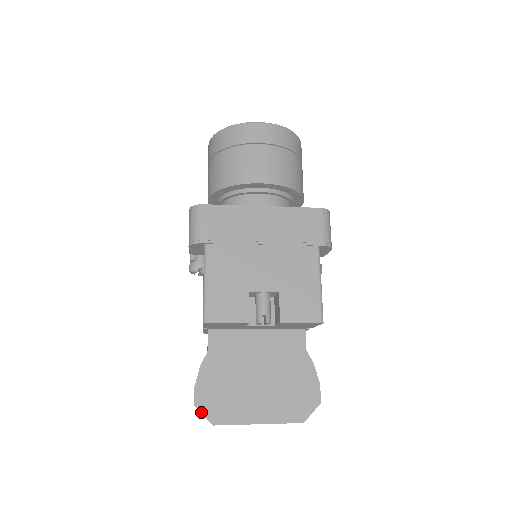
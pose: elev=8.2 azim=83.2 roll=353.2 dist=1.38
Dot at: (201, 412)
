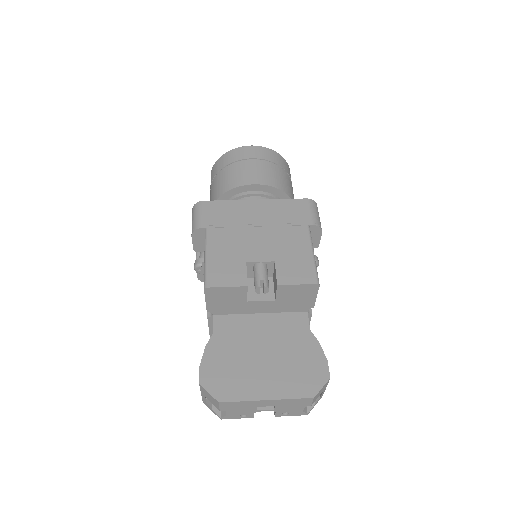
Dot at: (206, 390)
